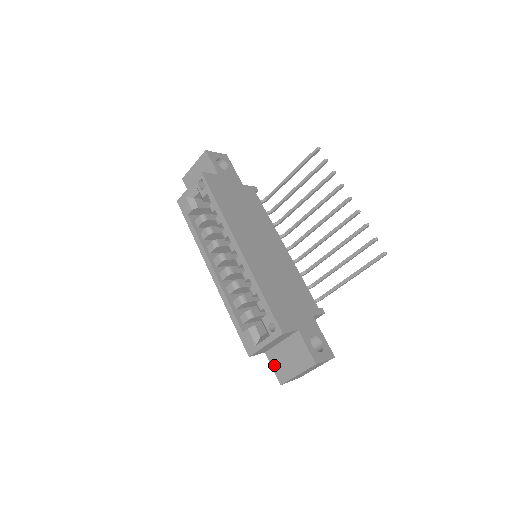
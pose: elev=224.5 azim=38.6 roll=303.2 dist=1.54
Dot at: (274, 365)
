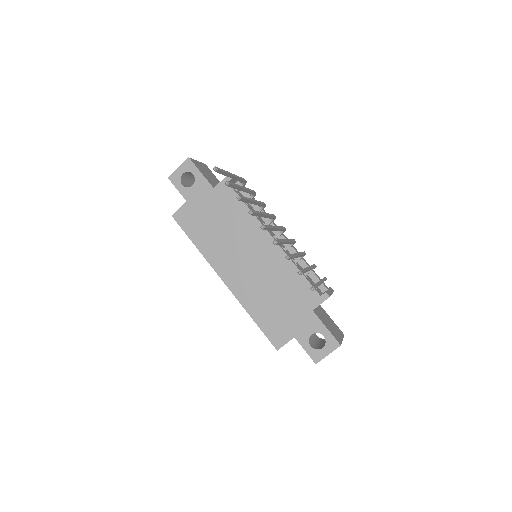
Dot at: occluded
